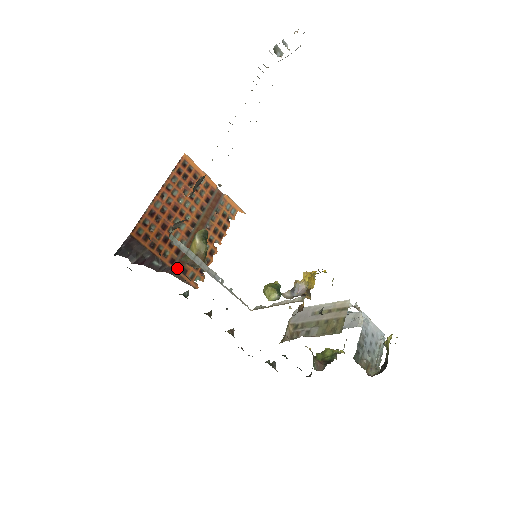
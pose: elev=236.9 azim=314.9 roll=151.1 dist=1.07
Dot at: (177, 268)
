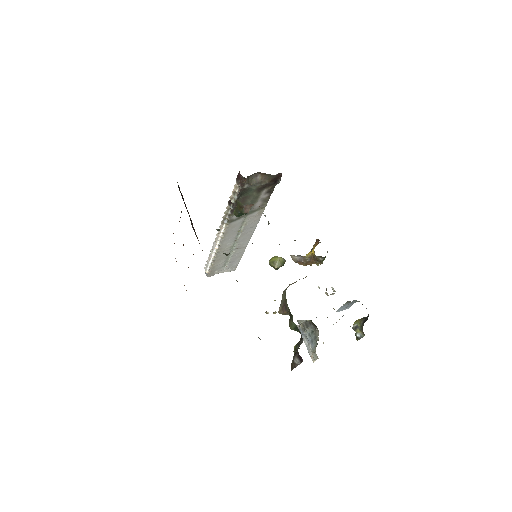
Dot at: occluded
